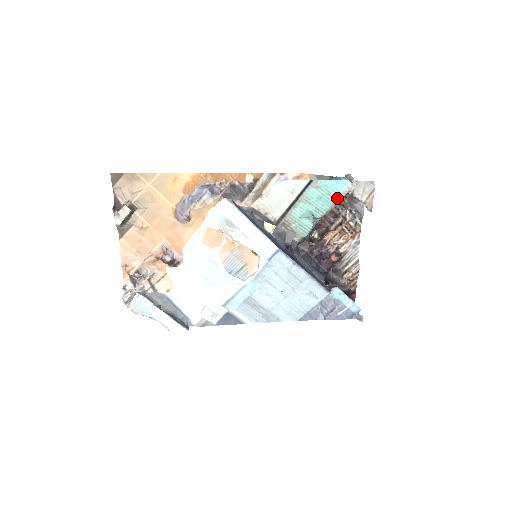
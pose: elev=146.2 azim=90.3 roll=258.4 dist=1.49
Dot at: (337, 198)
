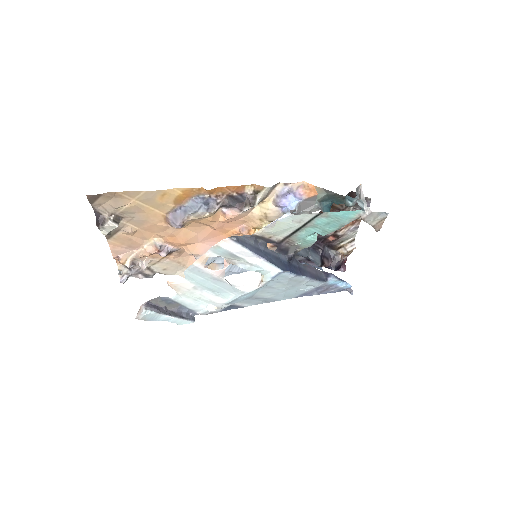
Dot at: (346, 222)
